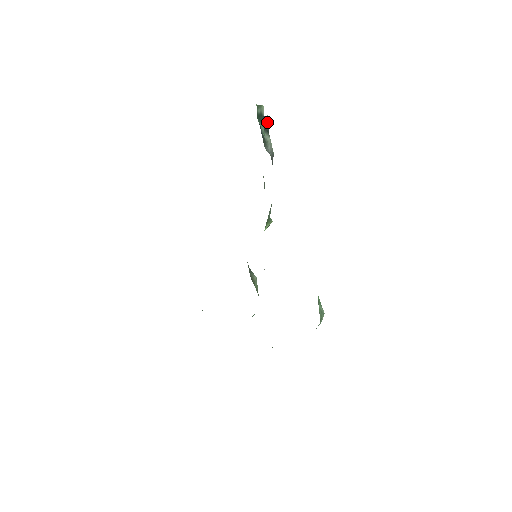
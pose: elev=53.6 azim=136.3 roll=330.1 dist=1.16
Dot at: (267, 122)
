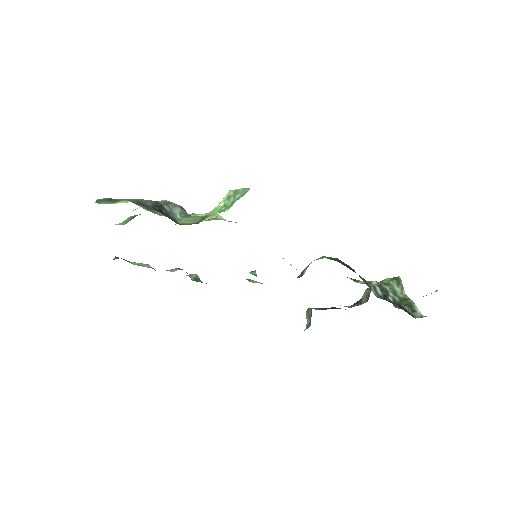
Dot at: occluded
